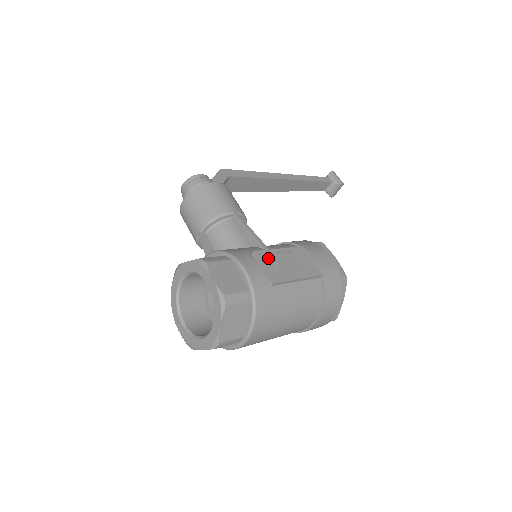
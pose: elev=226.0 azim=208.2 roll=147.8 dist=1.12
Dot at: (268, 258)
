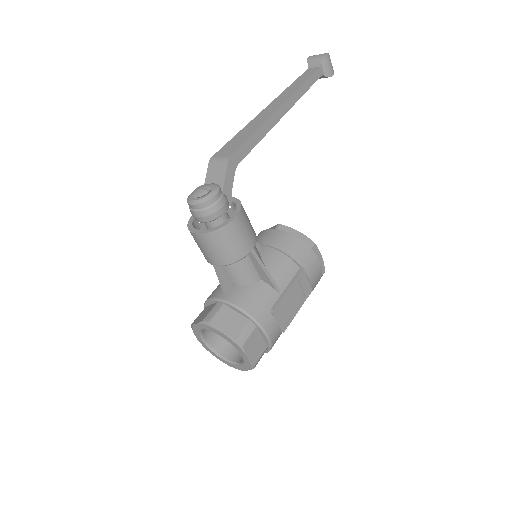
Dot at: (281, 307)
